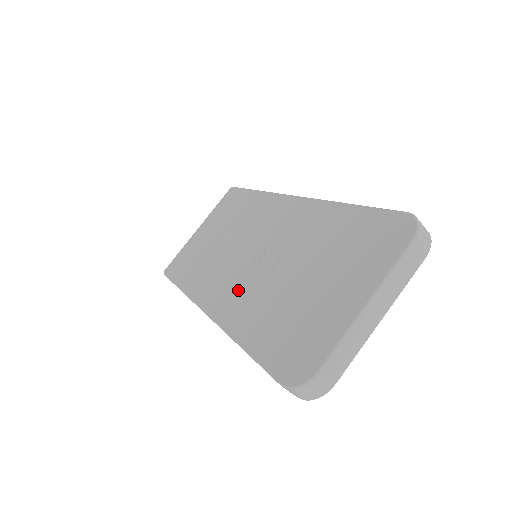
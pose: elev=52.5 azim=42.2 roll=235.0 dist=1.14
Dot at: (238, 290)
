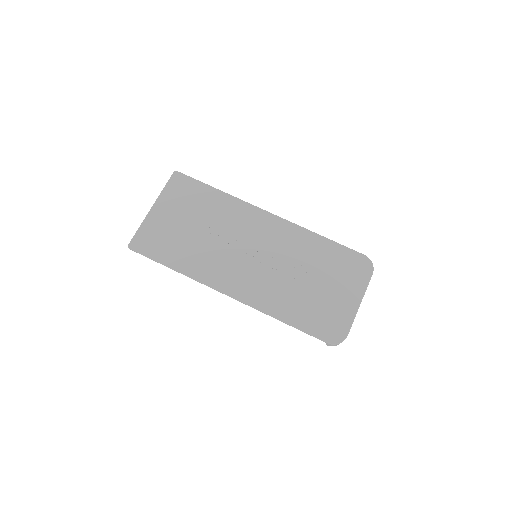
Dot at: (257, 282)
